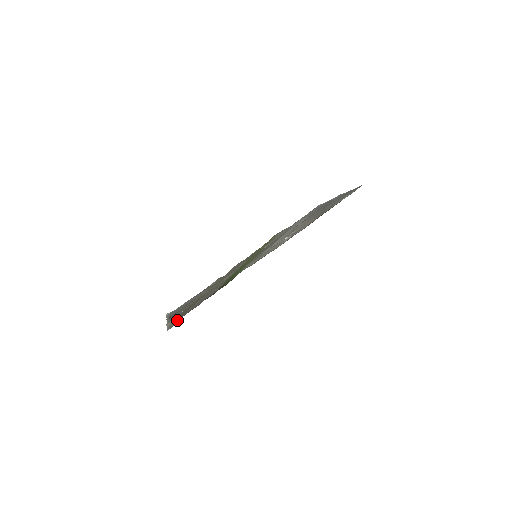
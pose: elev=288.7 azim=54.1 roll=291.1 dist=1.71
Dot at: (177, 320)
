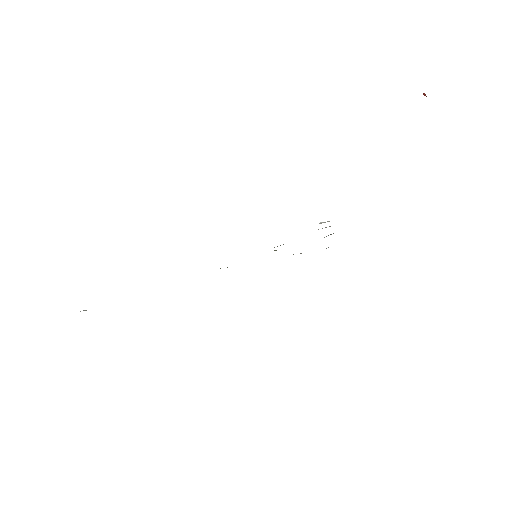
Dot at: occluded
